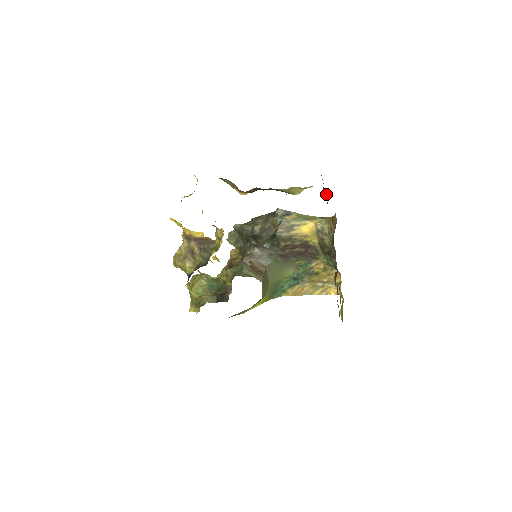
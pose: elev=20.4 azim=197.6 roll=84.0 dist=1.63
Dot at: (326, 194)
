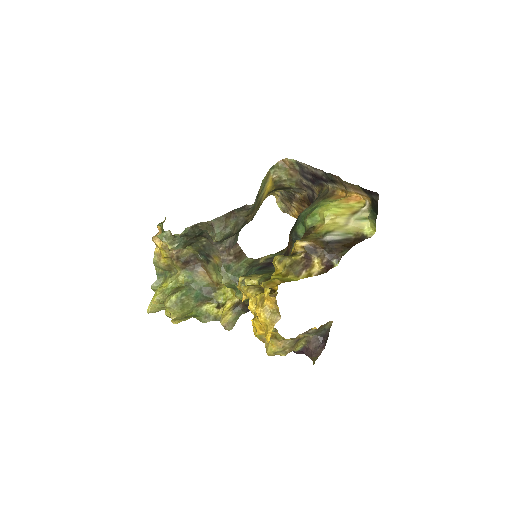
Dot at: (332, 180)
